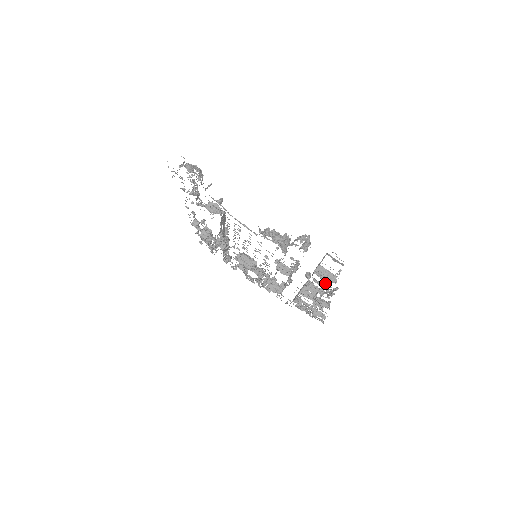
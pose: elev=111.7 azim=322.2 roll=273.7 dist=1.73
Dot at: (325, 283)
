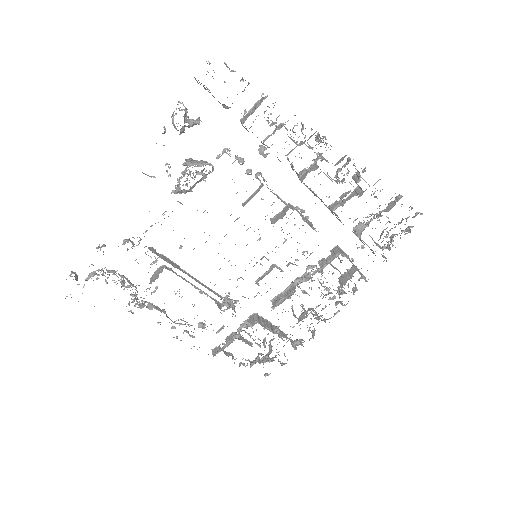
Dot at: (275, 123)
